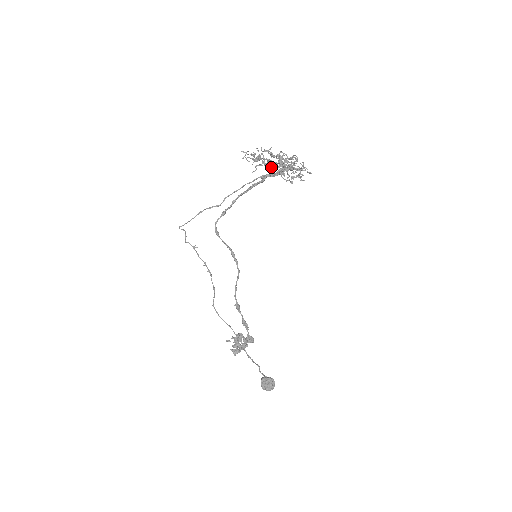
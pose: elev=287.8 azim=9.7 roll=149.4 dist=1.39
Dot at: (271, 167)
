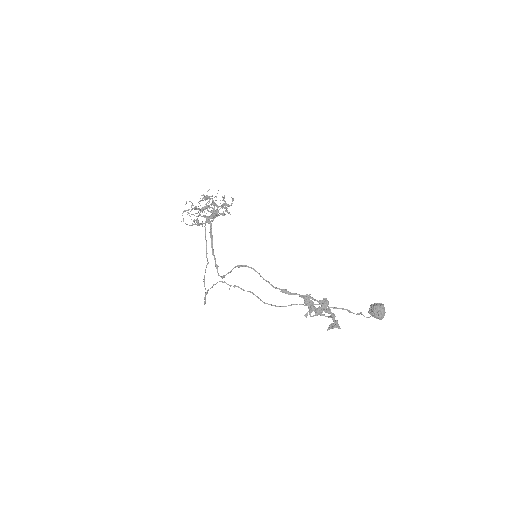
Dot at: (203, 210)
